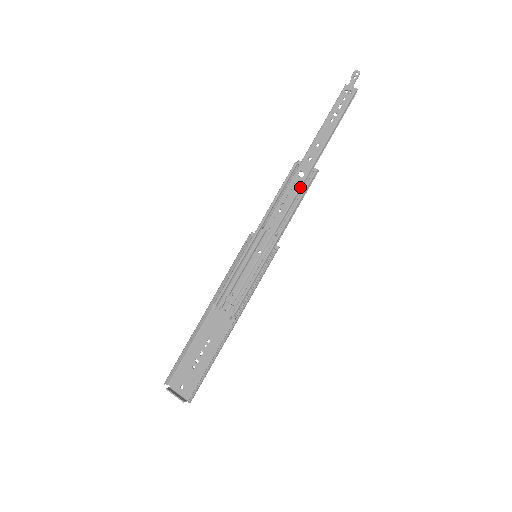
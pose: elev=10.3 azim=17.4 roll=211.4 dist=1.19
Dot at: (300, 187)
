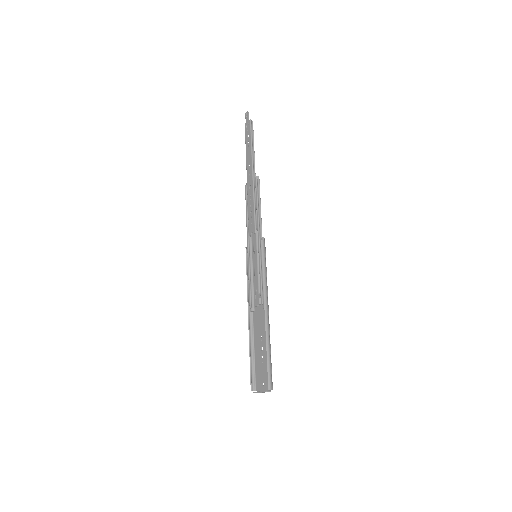
Dot at: (253, 194)
